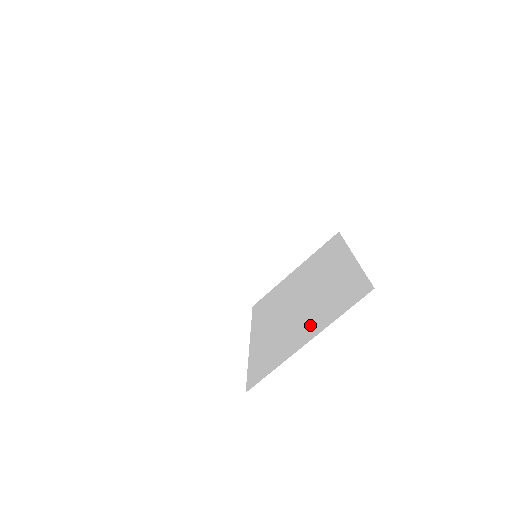
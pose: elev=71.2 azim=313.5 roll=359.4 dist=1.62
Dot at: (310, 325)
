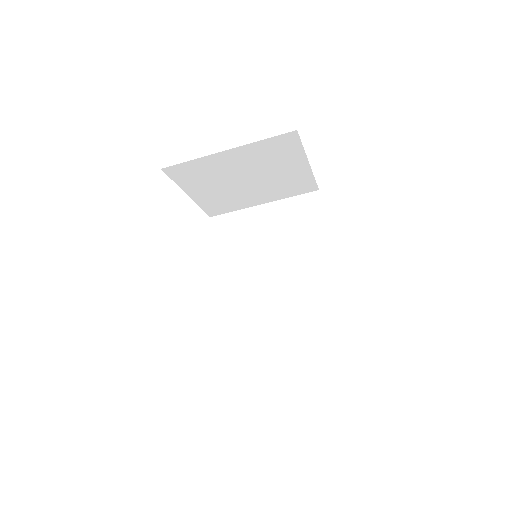
Dot at: (285, 330)
